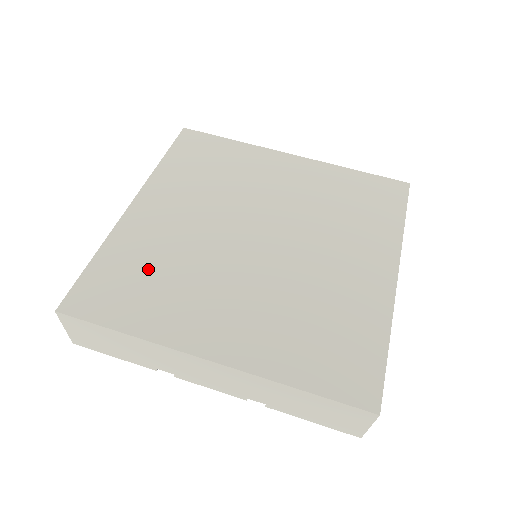
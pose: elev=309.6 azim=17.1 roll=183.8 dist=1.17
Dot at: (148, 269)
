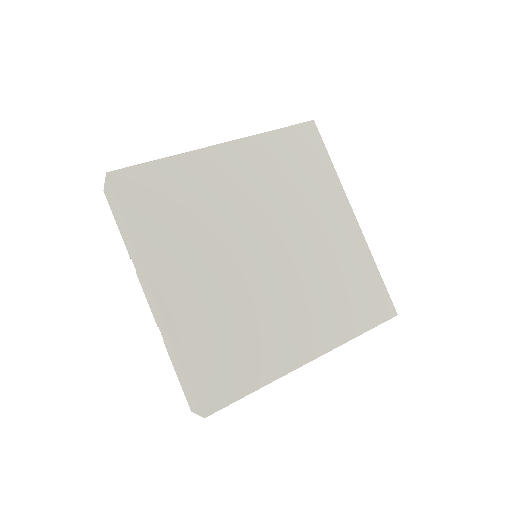
Dot at: (226, 337)
